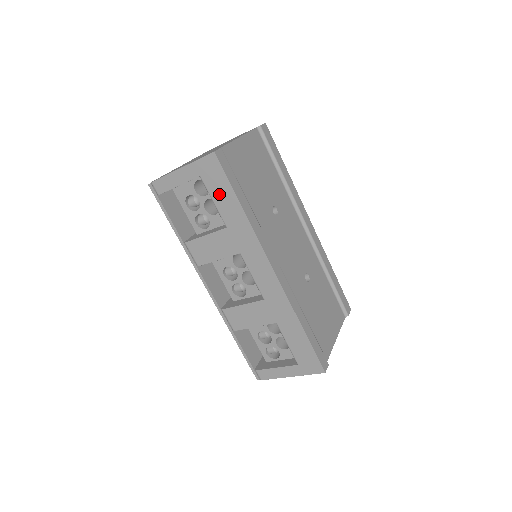
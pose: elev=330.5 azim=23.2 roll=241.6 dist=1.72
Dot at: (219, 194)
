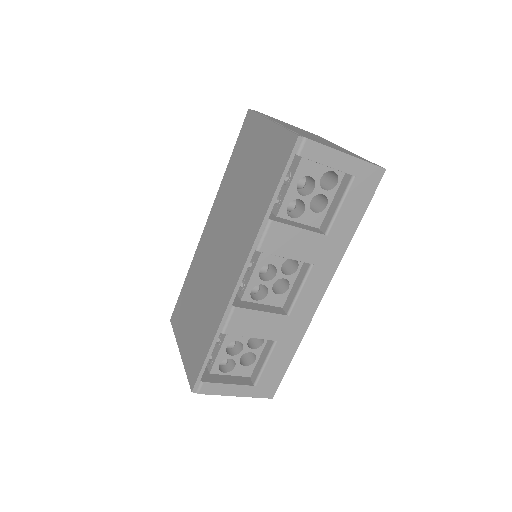
Dot at: (352, 204)
